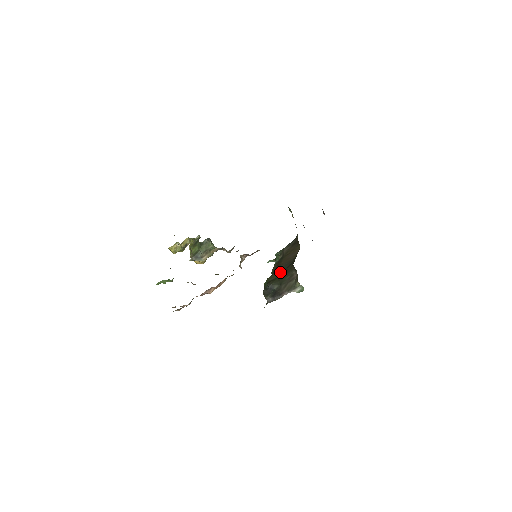
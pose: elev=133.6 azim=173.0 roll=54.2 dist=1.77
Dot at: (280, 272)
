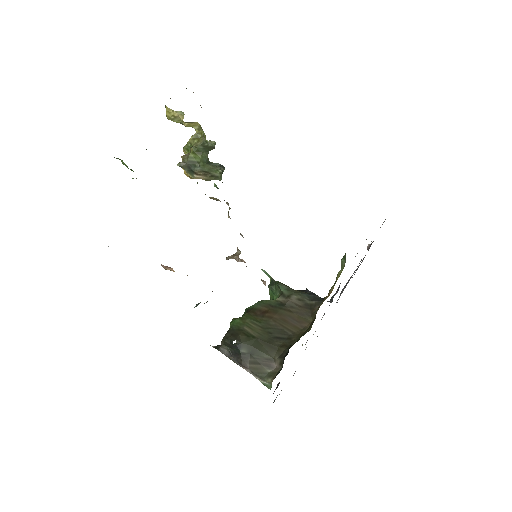
Dot at: (264, 332)
